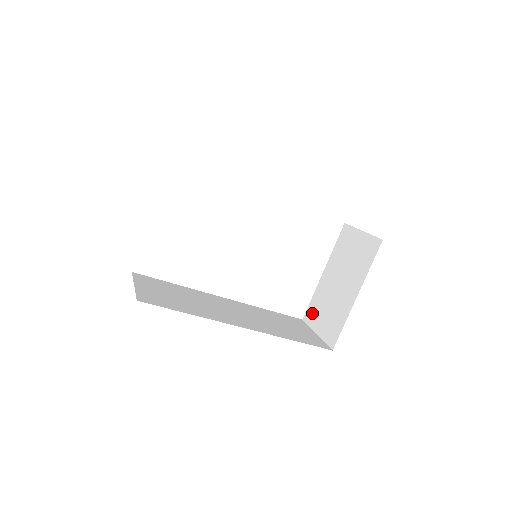
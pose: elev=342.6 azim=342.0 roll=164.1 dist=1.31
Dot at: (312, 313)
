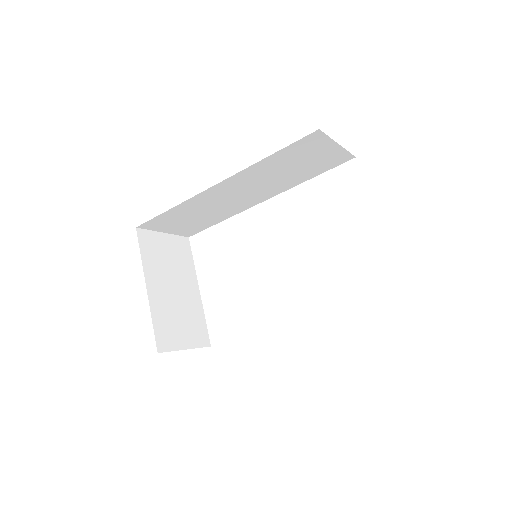
Dot at: occluded
